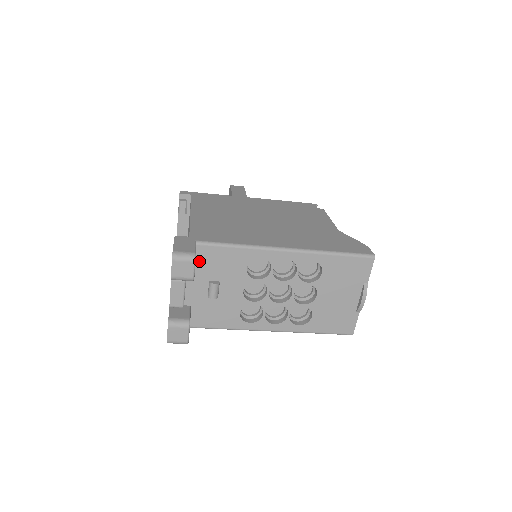
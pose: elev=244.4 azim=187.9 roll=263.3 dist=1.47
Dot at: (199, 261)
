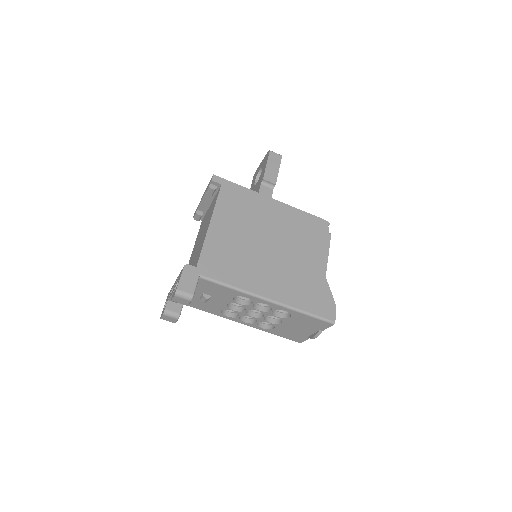
Dot at: (199, 284)
